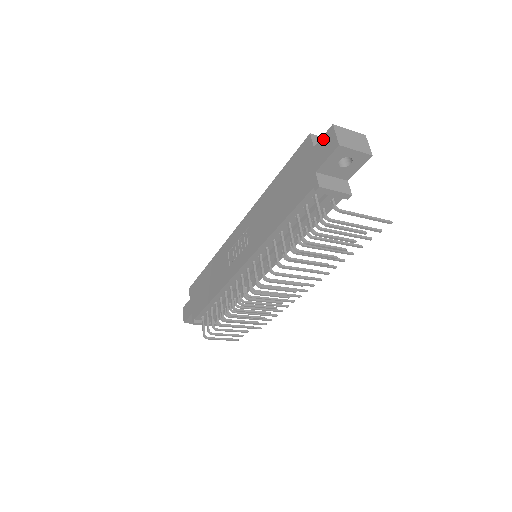
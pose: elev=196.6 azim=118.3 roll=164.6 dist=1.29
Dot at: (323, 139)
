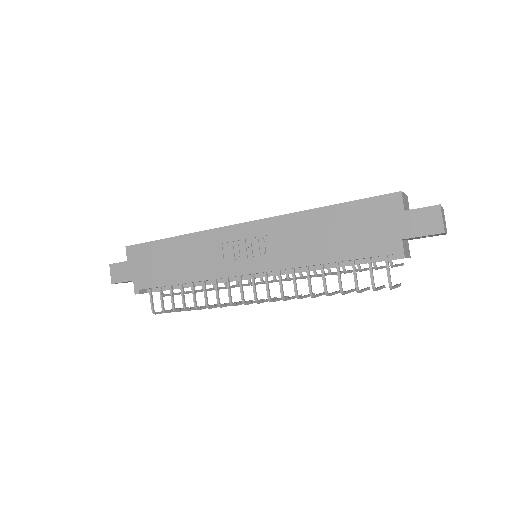
Dot at: (422, 211)
